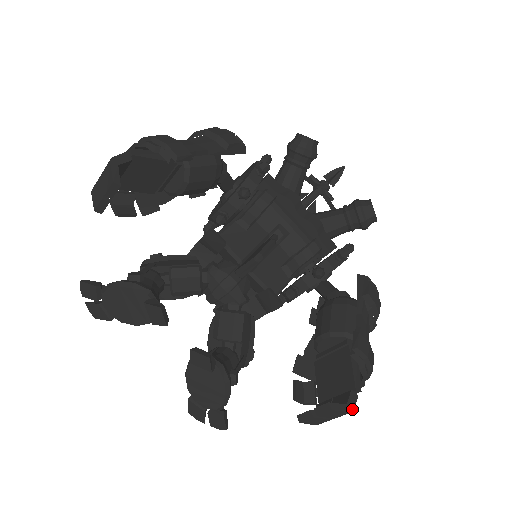
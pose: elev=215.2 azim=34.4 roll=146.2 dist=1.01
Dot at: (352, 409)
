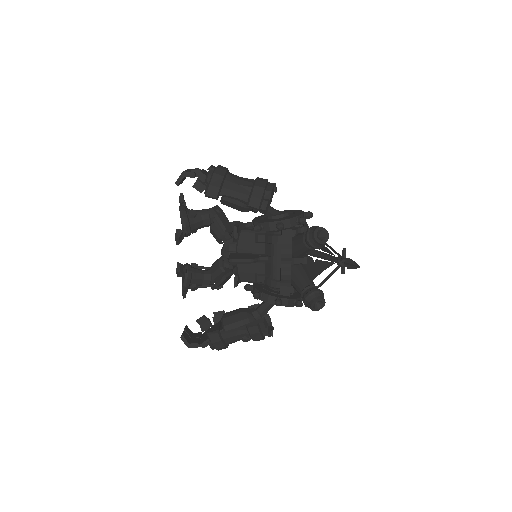
Dot at: (189, 347)
